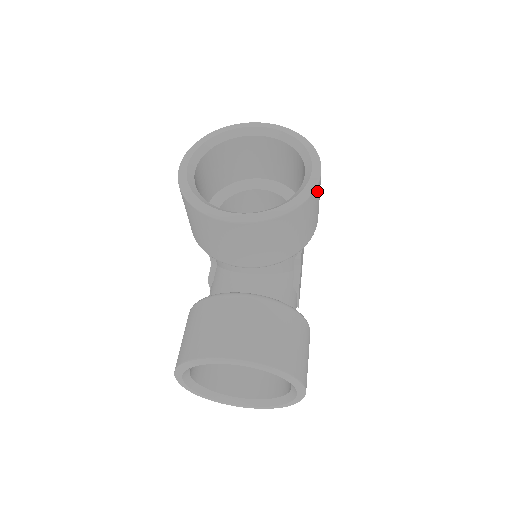
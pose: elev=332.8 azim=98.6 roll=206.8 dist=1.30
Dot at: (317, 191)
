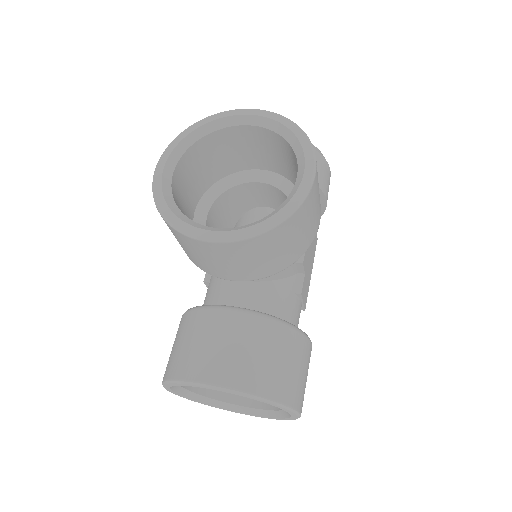
Dot at: (309, 199)
